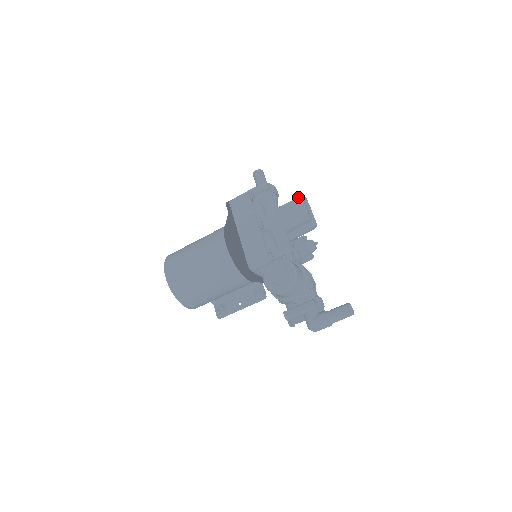
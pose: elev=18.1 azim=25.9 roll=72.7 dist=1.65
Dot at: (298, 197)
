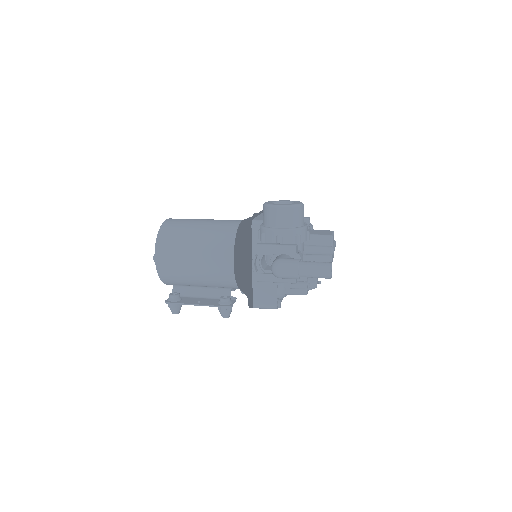
Dot at: occluded
